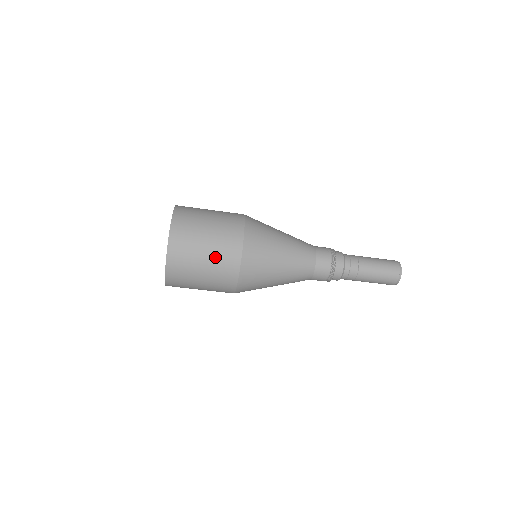
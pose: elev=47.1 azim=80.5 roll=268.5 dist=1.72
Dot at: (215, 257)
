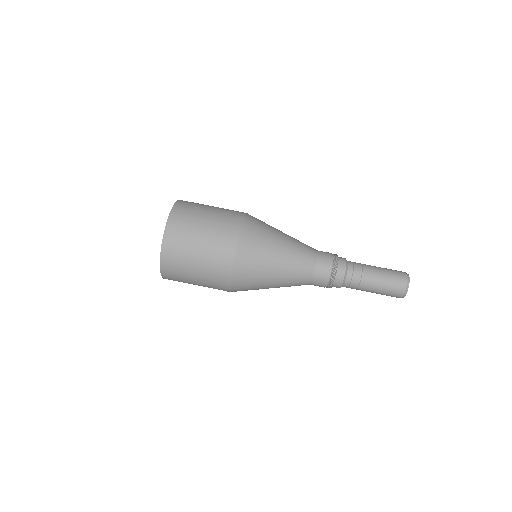
Dot at: (222, 208)
